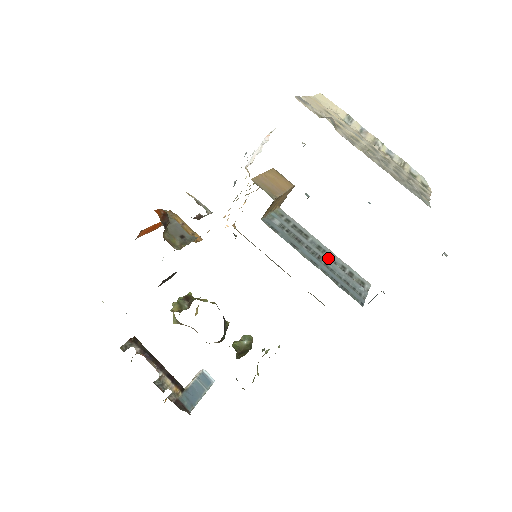
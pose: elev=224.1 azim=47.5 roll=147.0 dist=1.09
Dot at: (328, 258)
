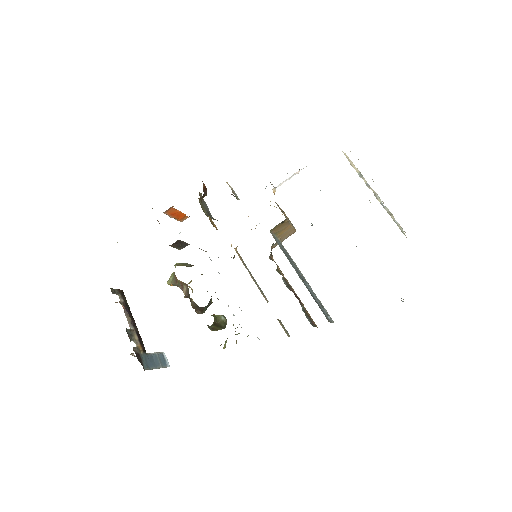
Dot at: (308, 286)
